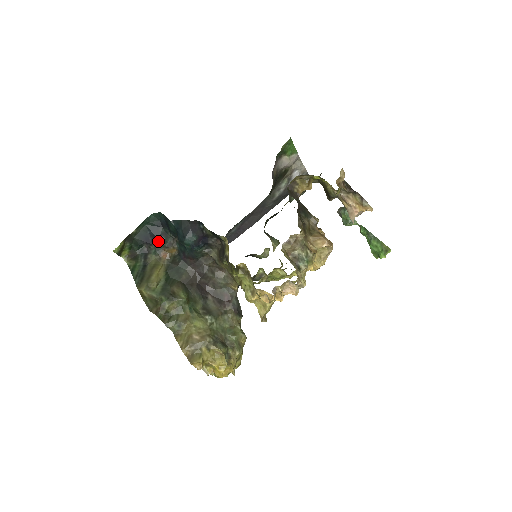
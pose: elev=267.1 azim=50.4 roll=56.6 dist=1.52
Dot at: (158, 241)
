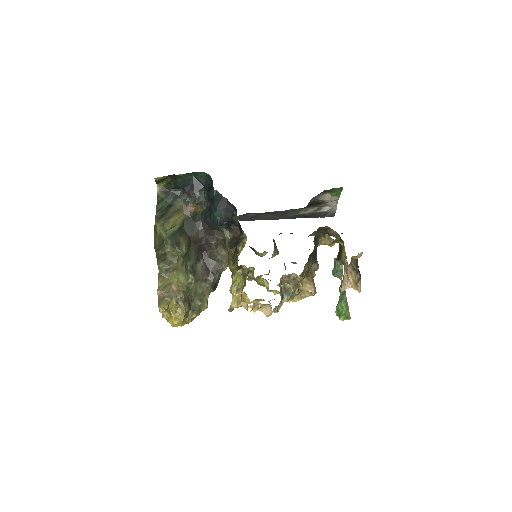
Dot at: (193, 194)
